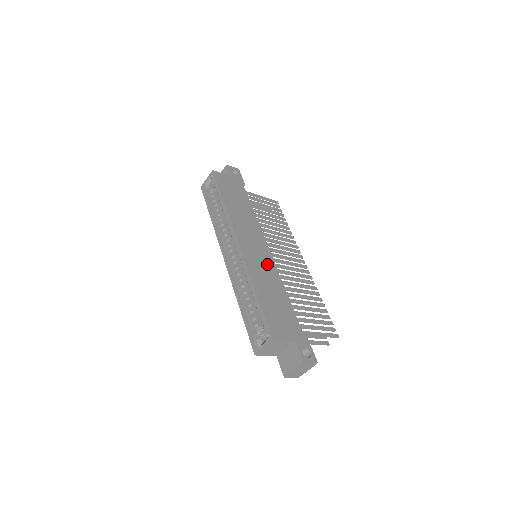
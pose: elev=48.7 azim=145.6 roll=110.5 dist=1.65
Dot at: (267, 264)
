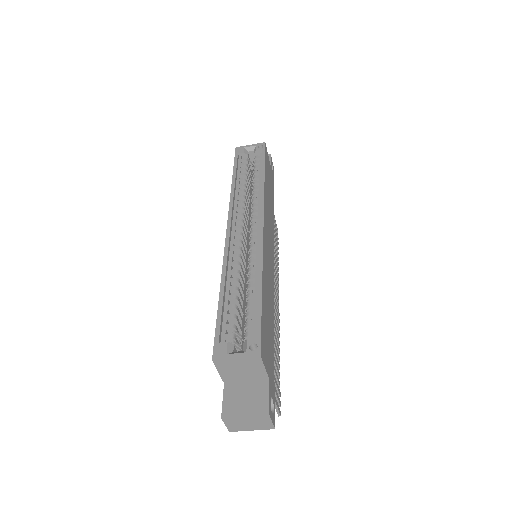
Dot at: (271, 272)
